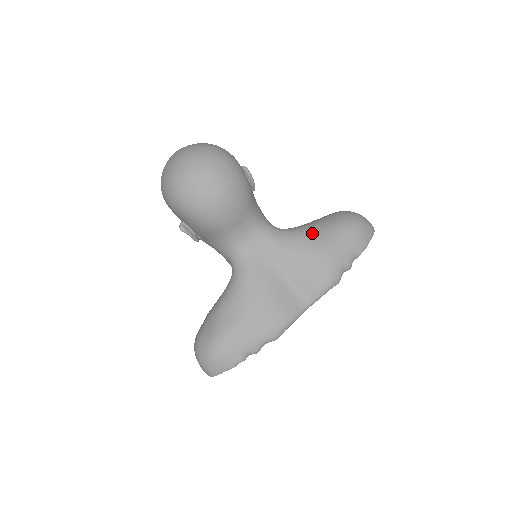
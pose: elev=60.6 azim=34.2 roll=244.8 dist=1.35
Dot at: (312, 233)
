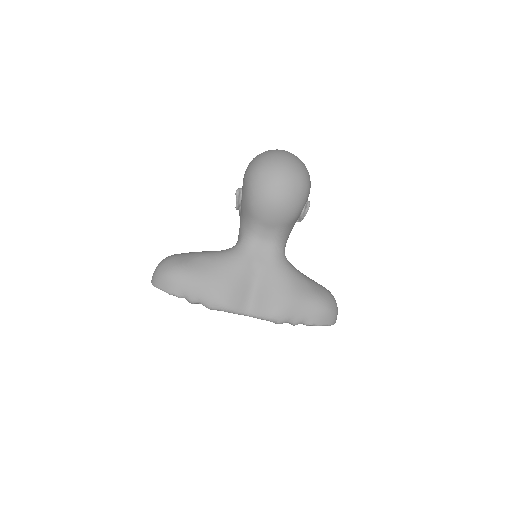
Dot at: (299, 281)
